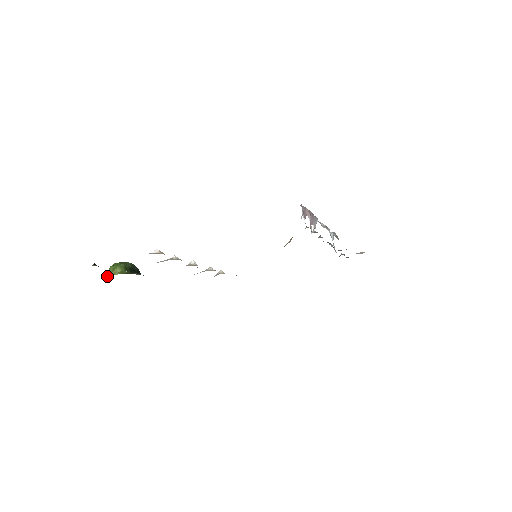
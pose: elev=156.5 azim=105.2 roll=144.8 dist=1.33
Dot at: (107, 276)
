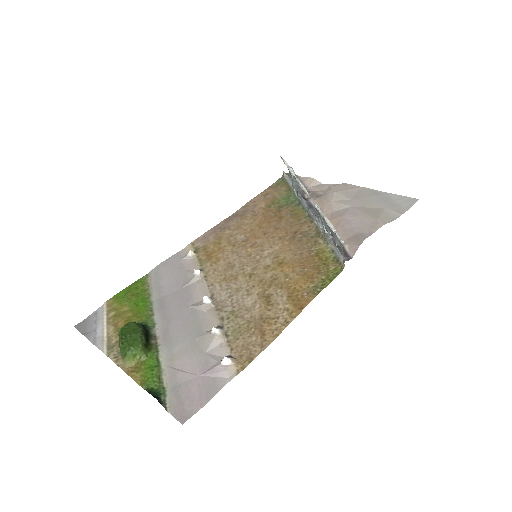
Dot at: (130, 366)
